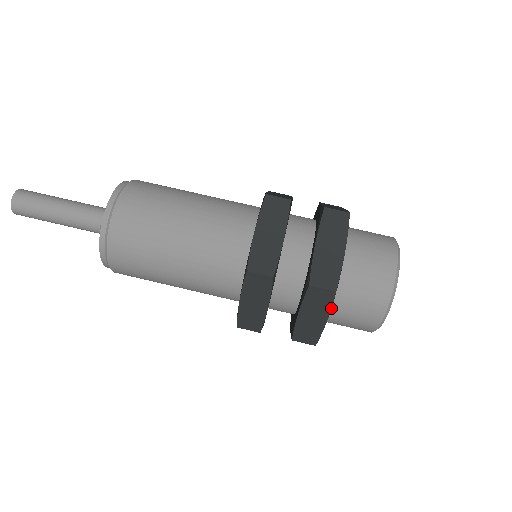
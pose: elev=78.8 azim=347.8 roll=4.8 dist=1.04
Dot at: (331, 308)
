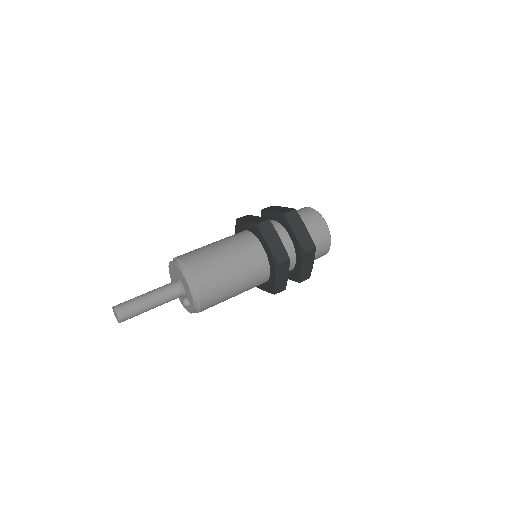
Dot at: occluded
